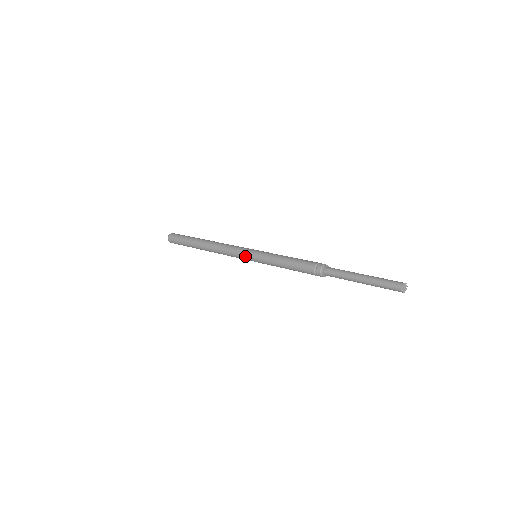
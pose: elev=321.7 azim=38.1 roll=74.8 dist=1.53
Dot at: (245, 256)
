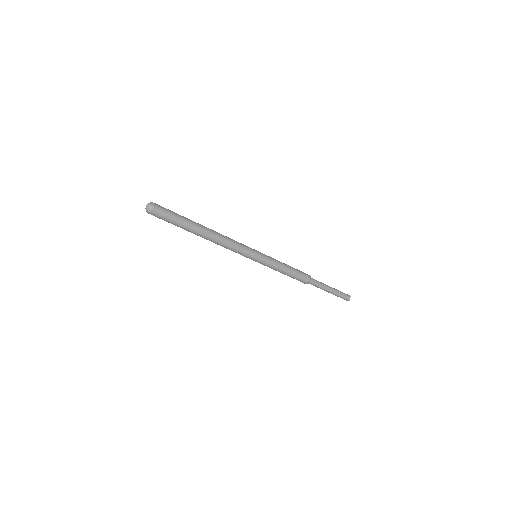
Dot at: occluded
